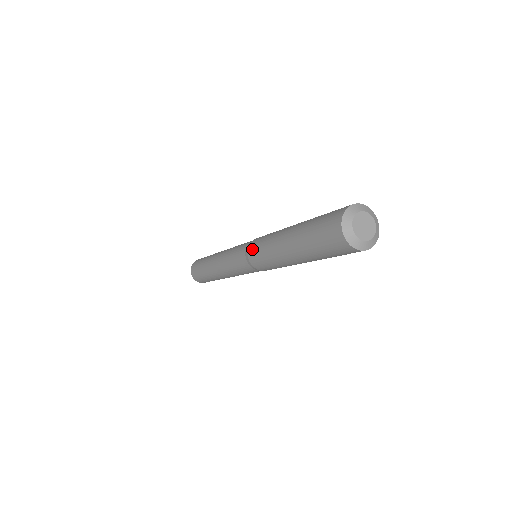
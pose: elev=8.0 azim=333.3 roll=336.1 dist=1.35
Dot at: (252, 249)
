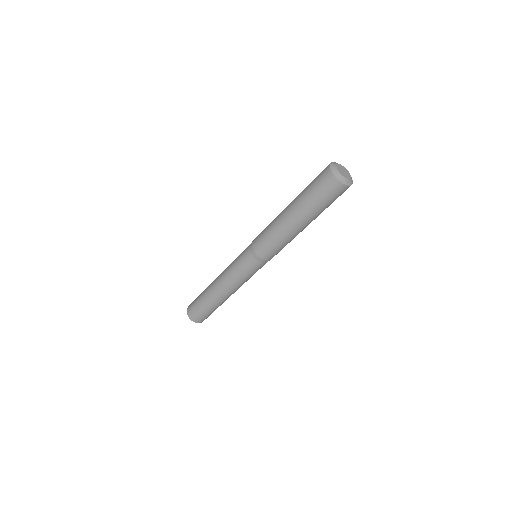
Dot at: (258, 235)
